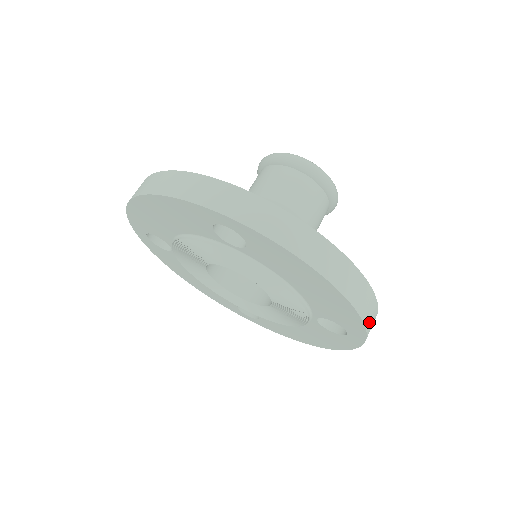
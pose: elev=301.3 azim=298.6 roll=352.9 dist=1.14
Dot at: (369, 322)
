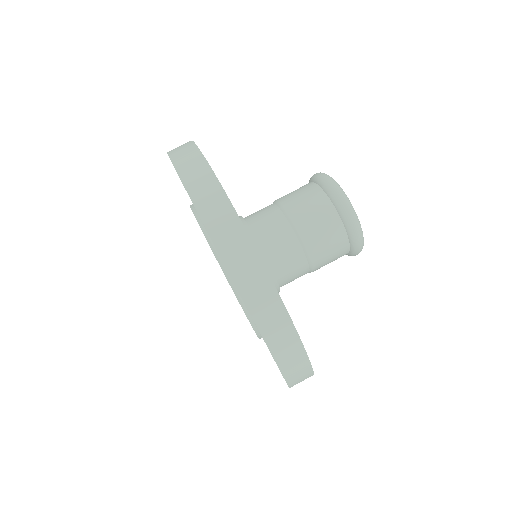
Dot at: (273, 336)
